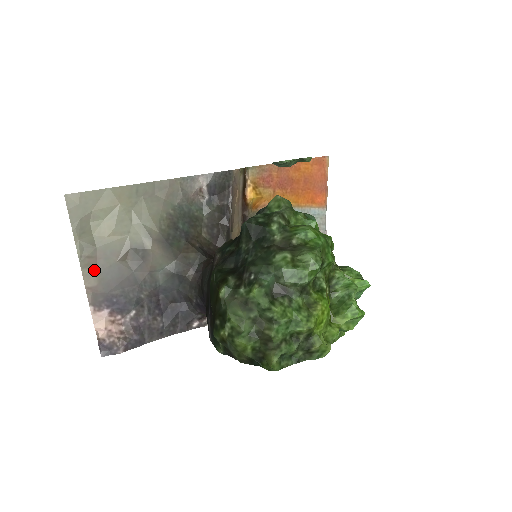
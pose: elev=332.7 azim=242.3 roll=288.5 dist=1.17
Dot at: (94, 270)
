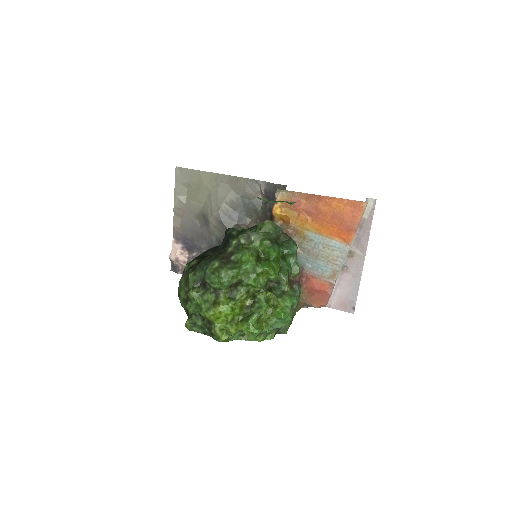
Dot at: (180, 218)
